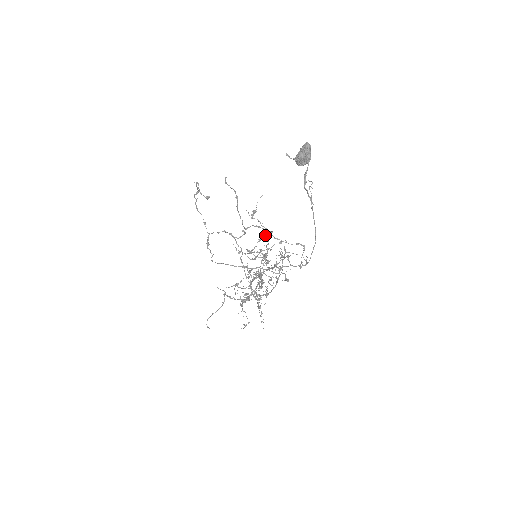
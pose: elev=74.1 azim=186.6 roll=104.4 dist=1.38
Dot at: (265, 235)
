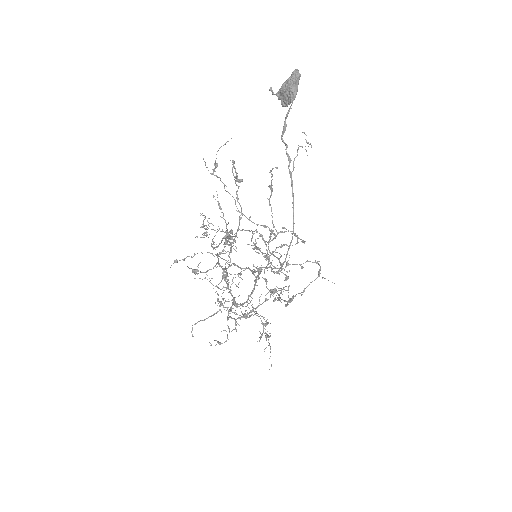
Dot at: (295, 244)
